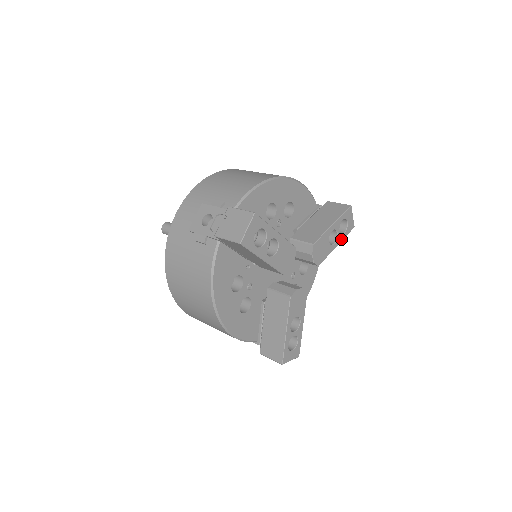
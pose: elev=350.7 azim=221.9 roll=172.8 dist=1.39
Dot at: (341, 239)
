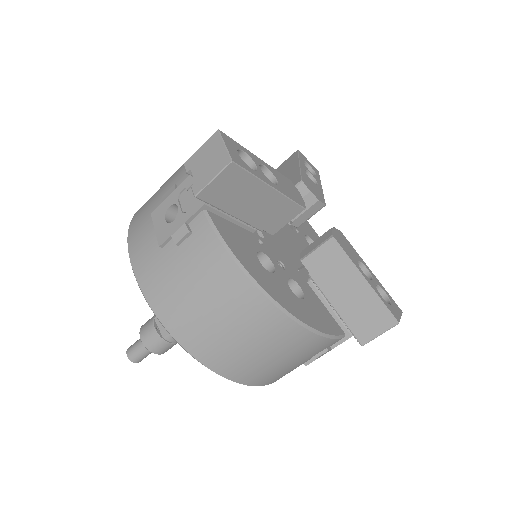
Dot at: (319, 181)
